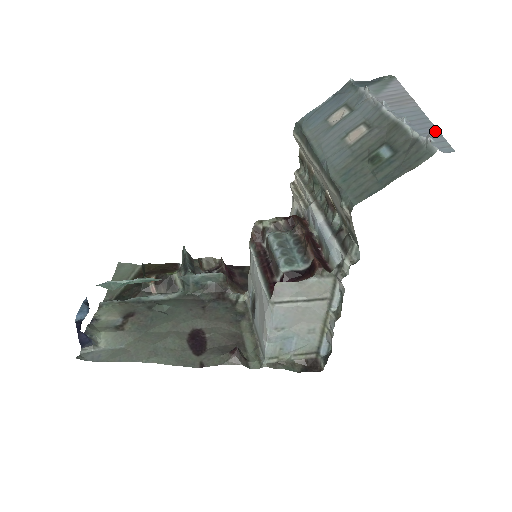
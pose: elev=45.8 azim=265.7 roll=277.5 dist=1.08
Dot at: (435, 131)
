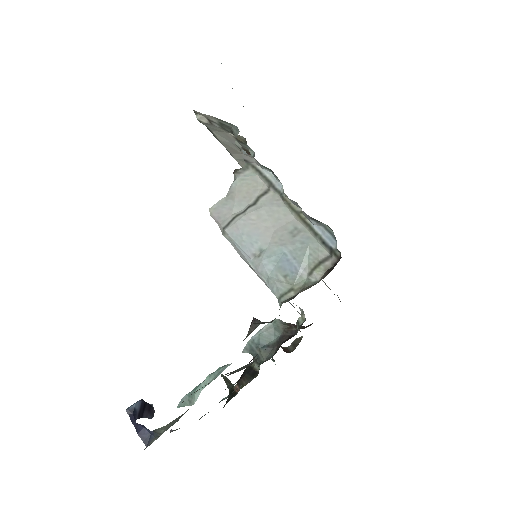
Dot at: occluded
